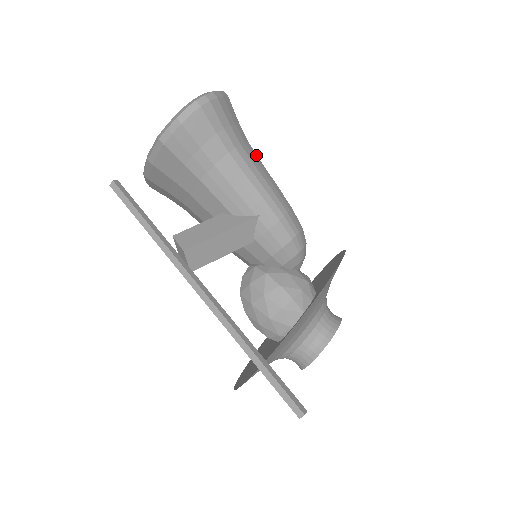
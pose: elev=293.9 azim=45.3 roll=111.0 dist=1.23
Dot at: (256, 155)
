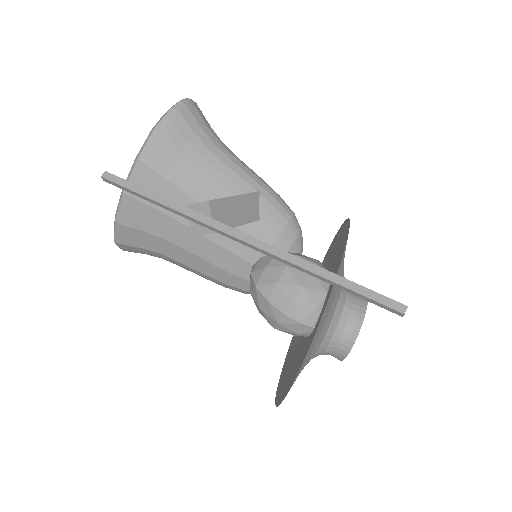
Dot at: occluded
